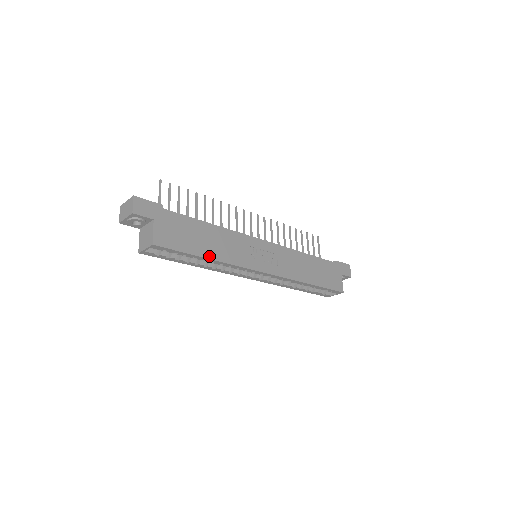
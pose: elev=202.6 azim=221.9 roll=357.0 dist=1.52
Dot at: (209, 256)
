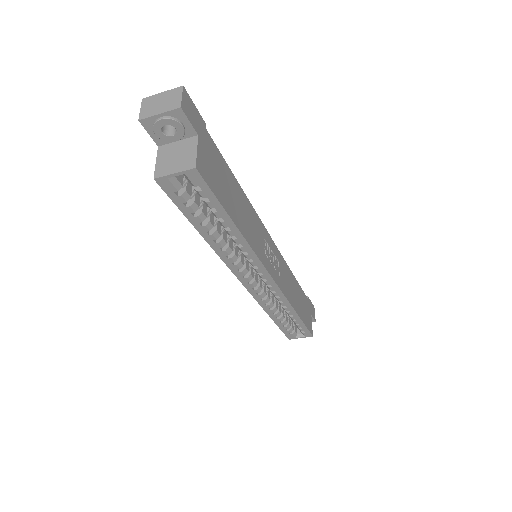
Dot at: (238, 225)
